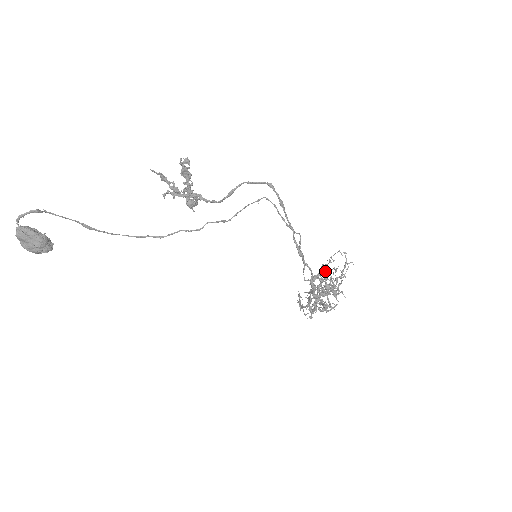
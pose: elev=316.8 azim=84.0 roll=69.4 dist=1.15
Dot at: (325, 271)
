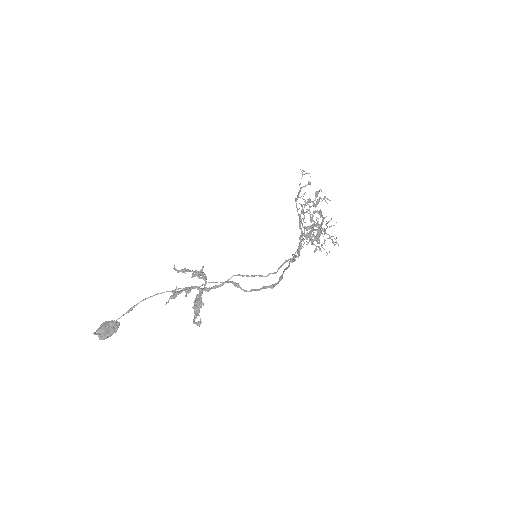
Dot at: (315, 239)
